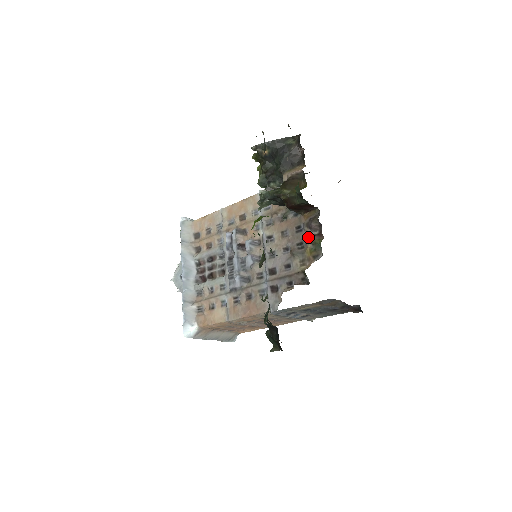
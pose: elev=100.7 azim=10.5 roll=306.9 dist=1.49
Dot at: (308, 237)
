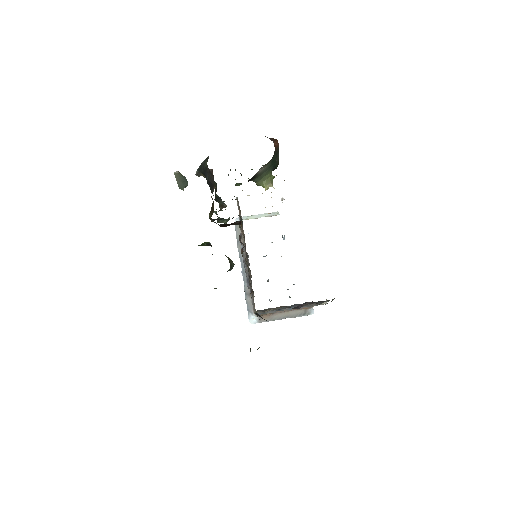
Dot at: occluded
